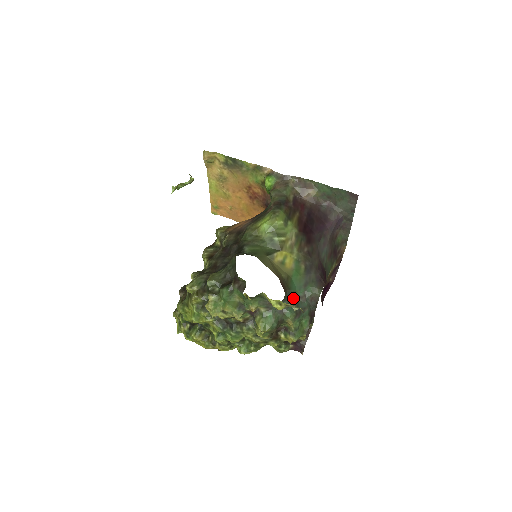
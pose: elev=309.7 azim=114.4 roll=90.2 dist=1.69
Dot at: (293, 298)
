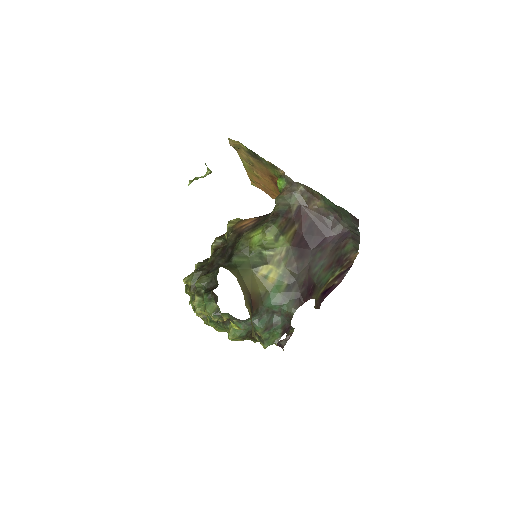
Dot at: (266, 313)
